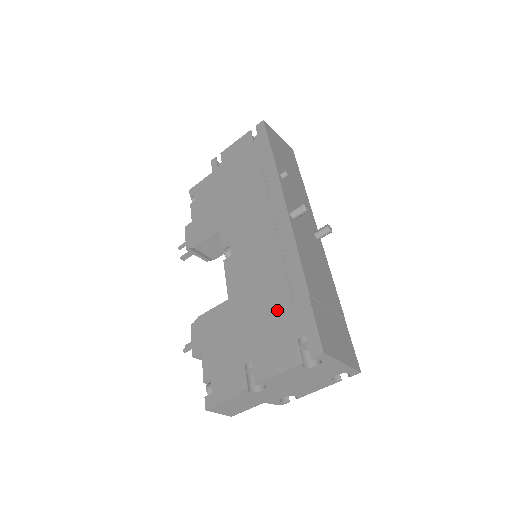
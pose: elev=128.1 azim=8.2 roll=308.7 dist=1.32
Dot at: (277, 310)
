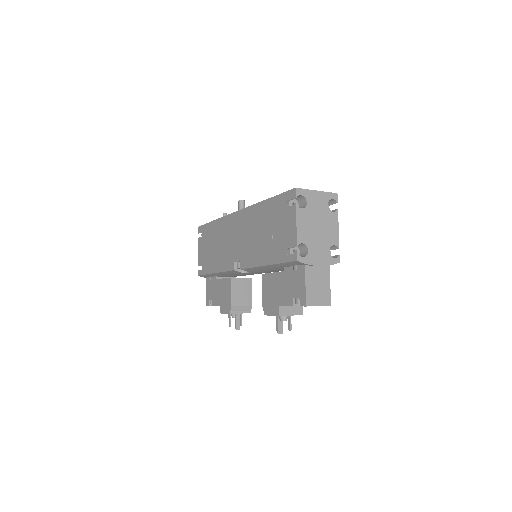
Dot at: (271, 223)
